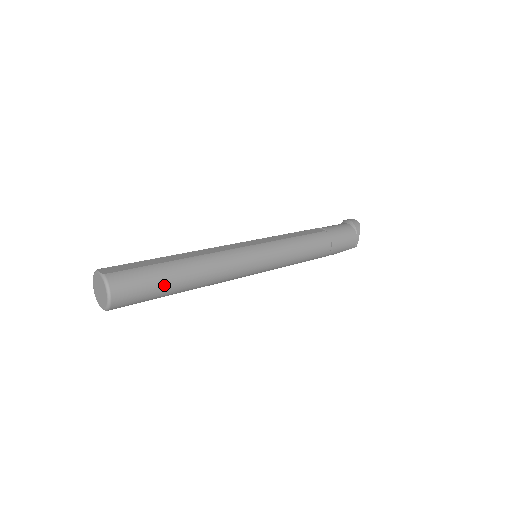
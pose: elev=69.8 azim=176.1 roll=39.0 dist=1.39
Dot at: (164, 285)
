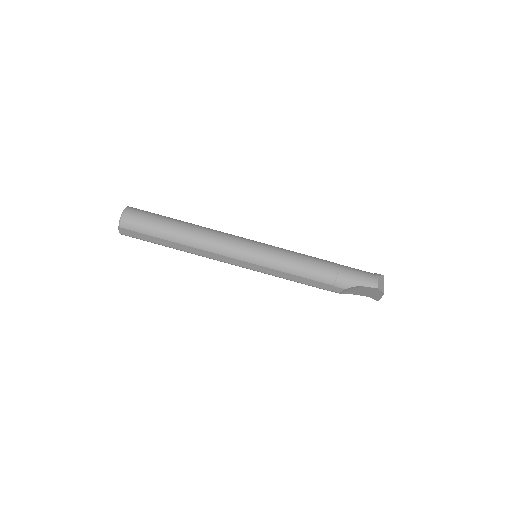
Dot at: (163, 221)
